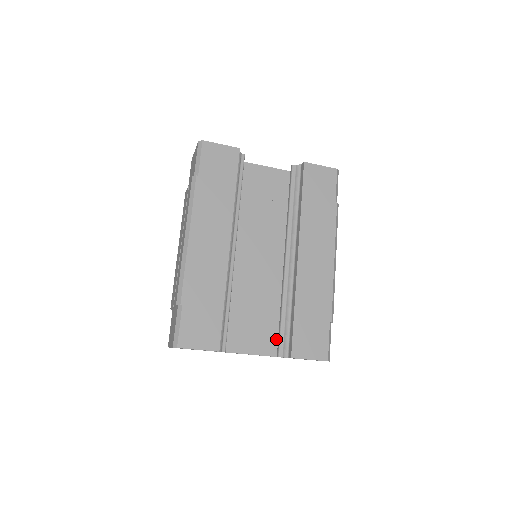
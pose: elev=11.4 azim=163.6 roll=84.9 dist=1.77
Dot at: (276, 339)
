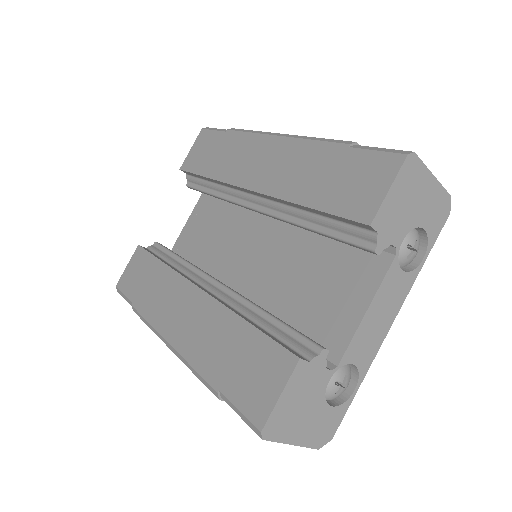
Dot at: (366, 252)
